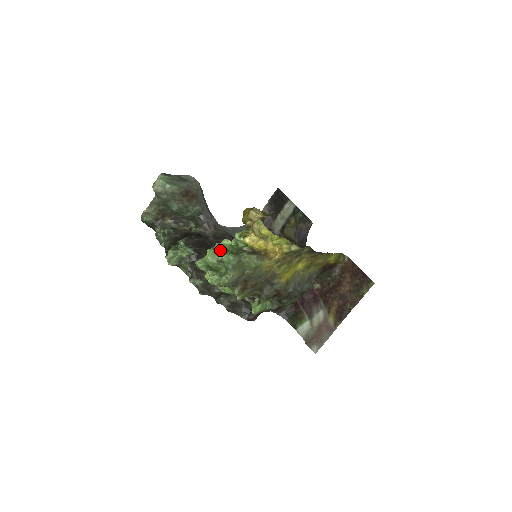
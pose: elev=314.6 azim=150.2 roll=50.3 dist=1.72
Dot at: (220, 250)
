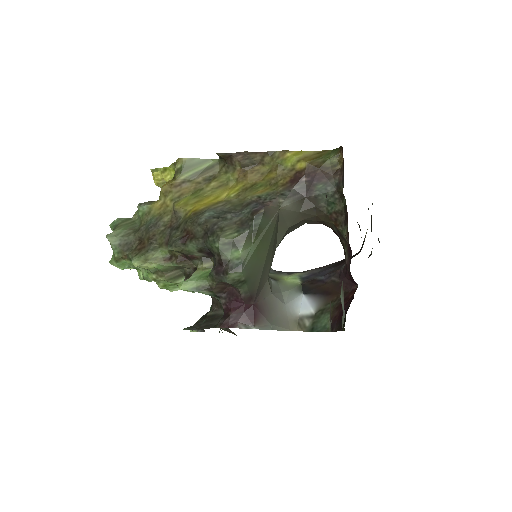
Dot at: occluded
